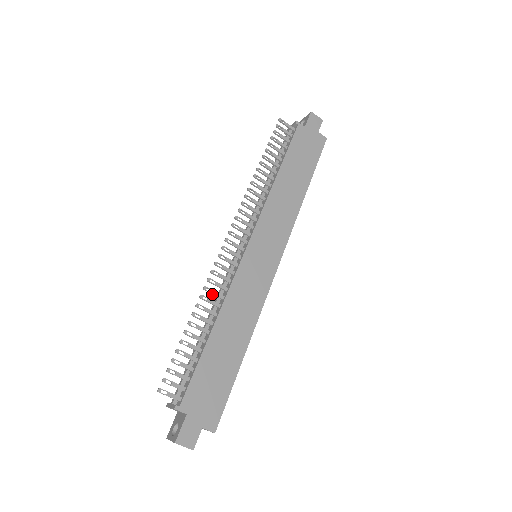
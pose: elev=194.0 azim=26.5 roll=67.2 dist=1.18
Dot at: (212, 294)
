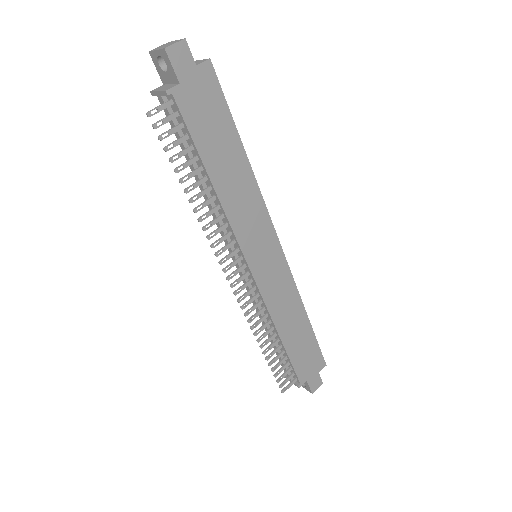
Dot at: (259, 323)
